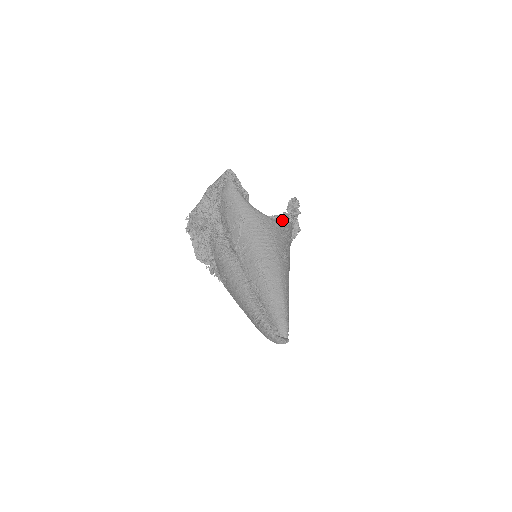
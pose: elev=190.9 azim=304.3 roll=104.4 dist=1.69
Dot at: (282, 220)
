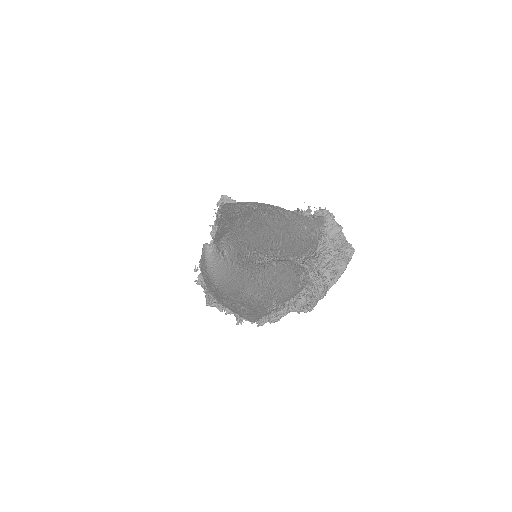
Dot at: occluded
